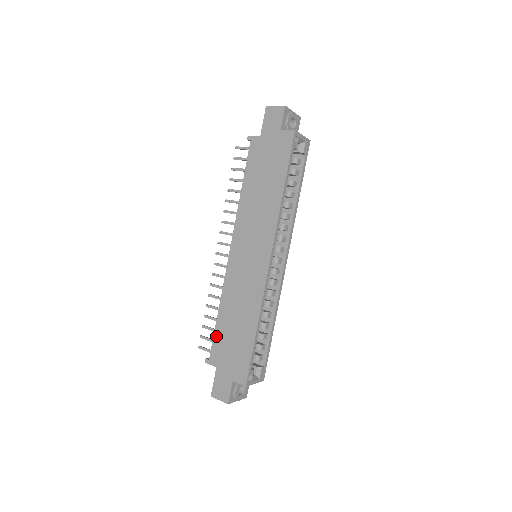
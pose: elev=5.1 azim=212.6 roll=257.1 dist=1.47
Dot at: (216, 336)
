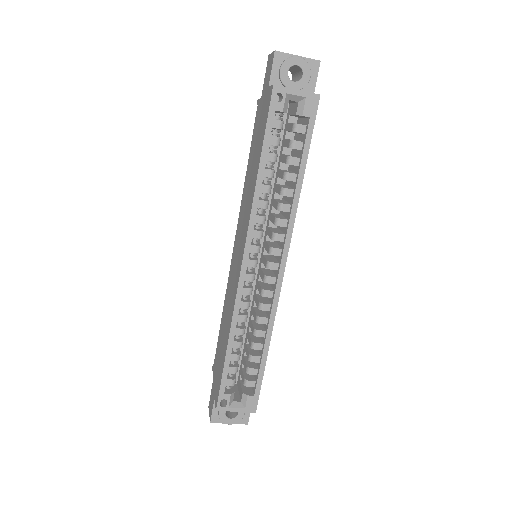
Dot at: (218, 342)
